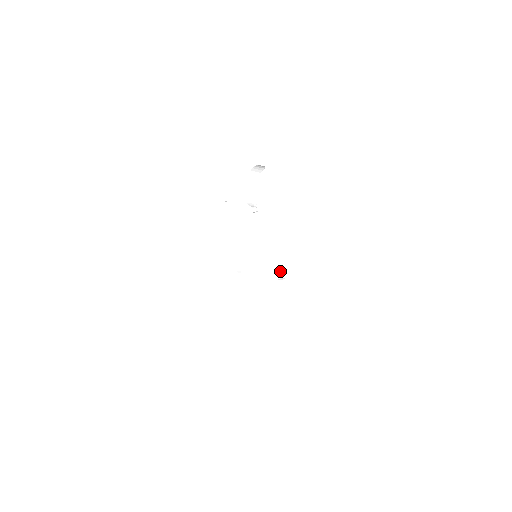
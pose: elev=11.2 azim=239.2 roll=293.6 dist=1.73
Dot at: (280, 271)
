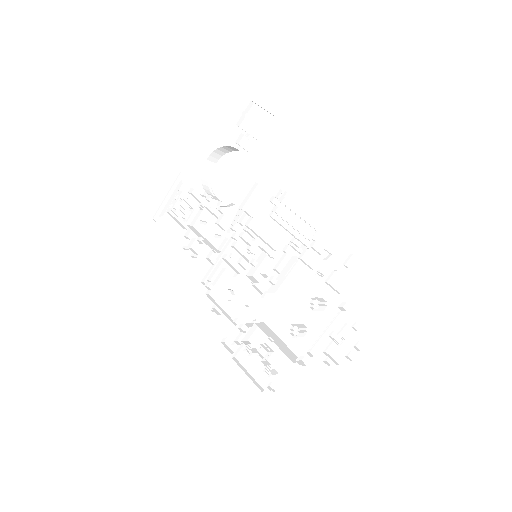
Dot at: (317, 251)
